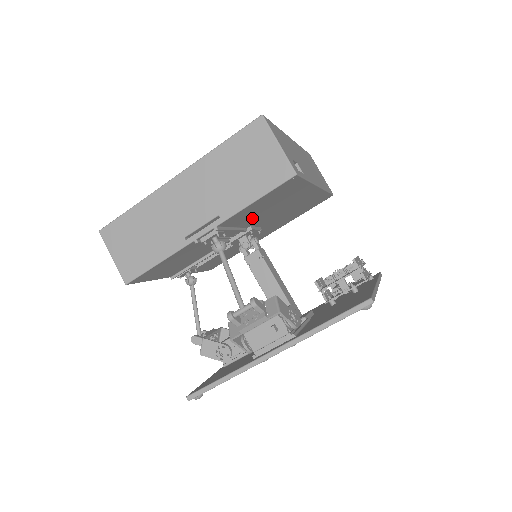
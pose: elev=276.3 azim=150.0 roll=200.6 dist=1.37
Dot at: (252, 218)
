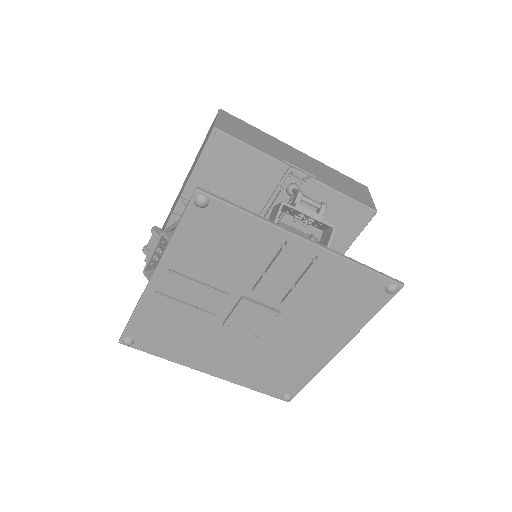
Dot at: (299, 223)
